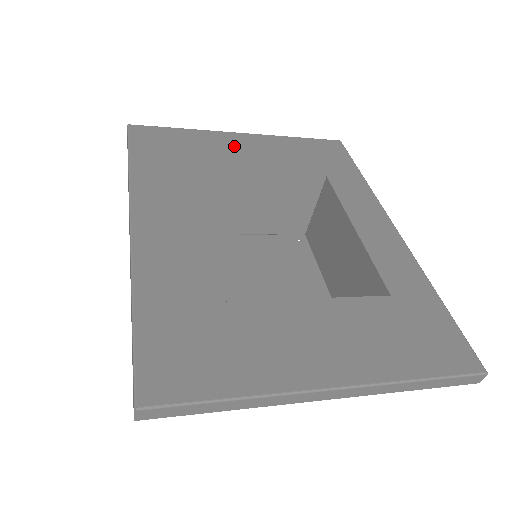
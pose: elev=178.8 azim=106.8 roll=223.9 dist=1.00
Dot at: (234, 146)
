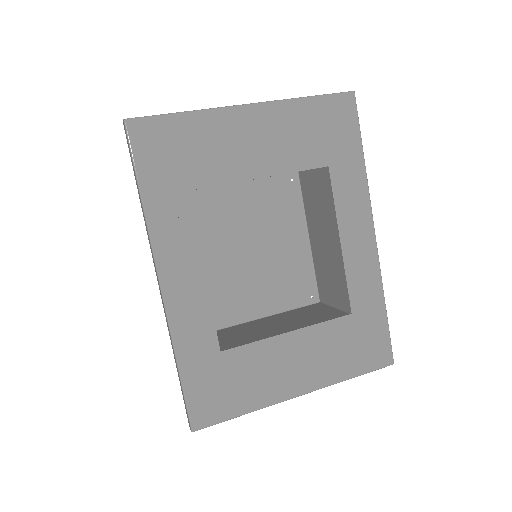
Dot at: (241, 136)
